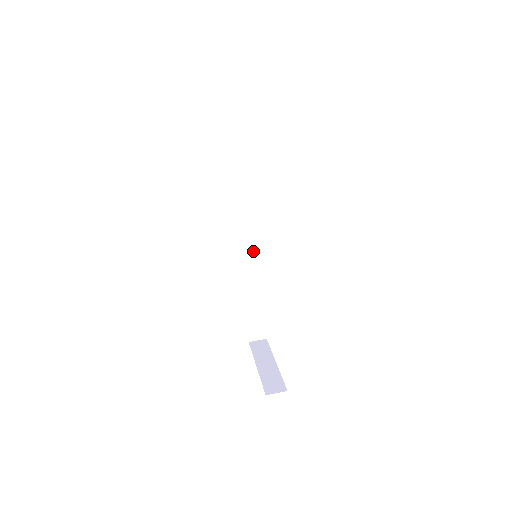
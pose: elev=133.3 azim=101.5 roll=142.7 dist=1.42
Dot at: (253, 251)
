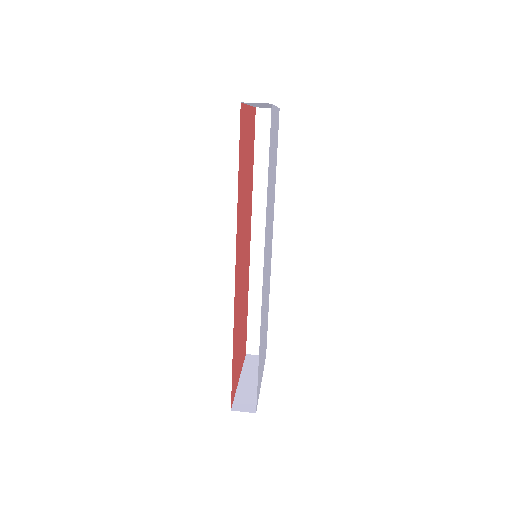
Dot at: occluded
